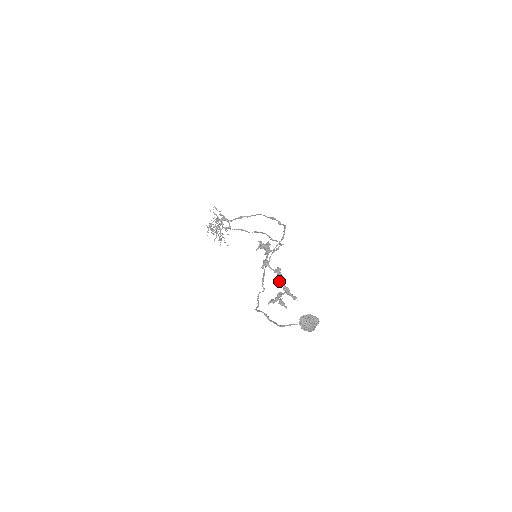
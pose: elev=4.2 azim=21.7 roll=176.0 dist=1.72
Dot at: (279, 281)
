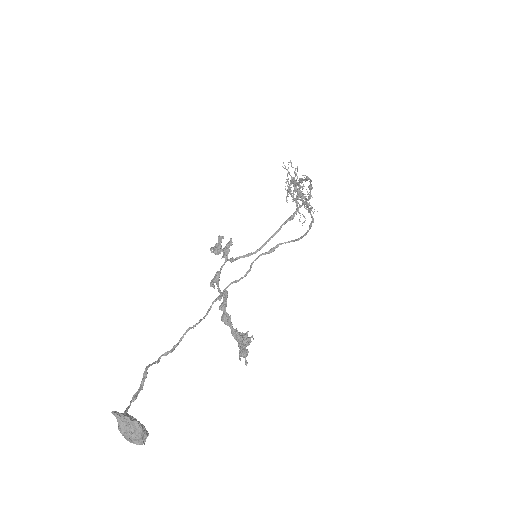
Dot at: occluded
